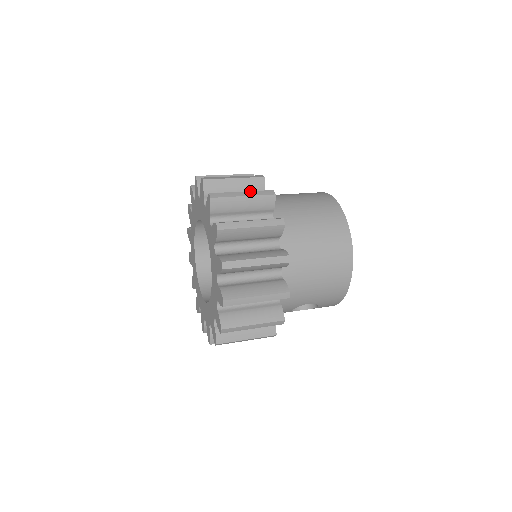
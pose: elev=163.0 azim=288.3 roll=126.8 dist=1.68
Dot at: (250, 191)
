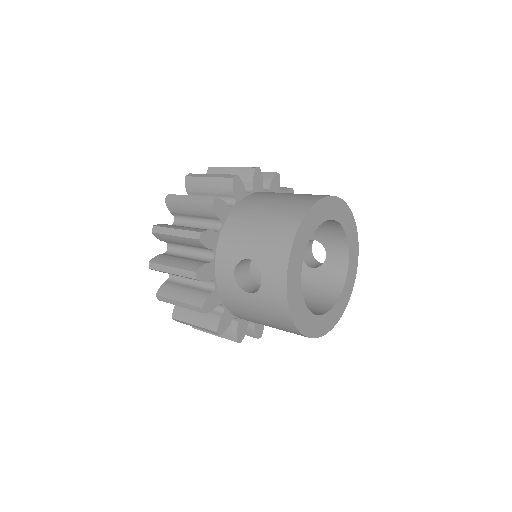
Dot at: occluded
